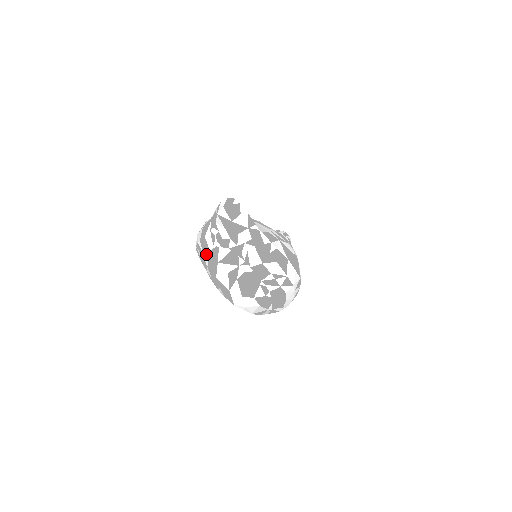
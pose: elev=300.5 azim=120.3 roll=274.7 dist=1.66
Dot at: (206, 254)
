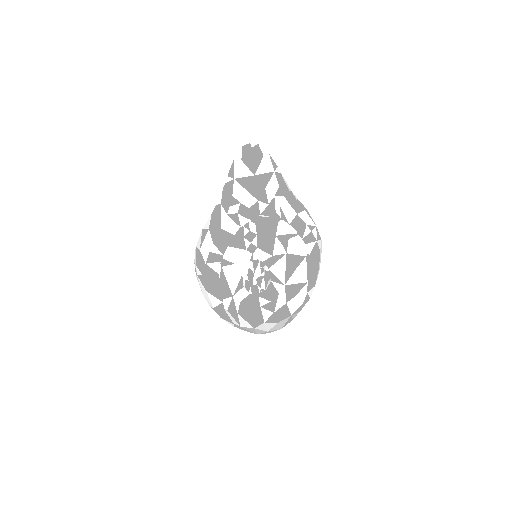
Dot at: occluded
